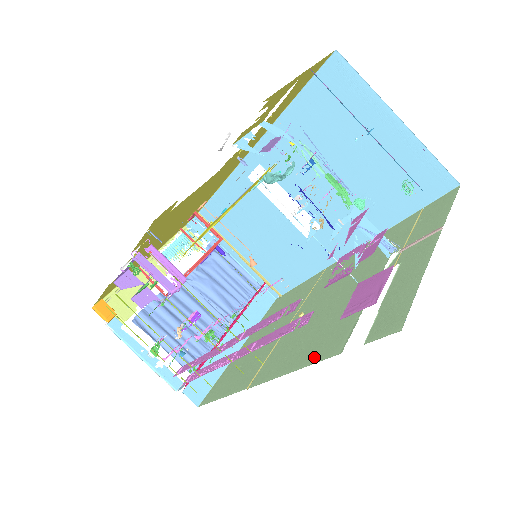
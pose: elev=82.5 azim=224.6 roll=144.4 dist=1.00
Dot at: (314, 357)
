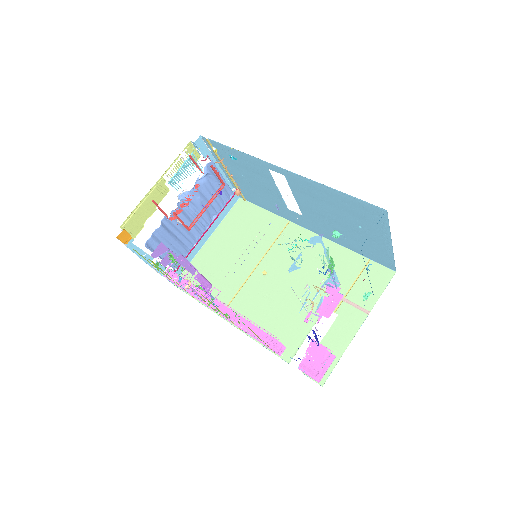
Dot at: occluded
